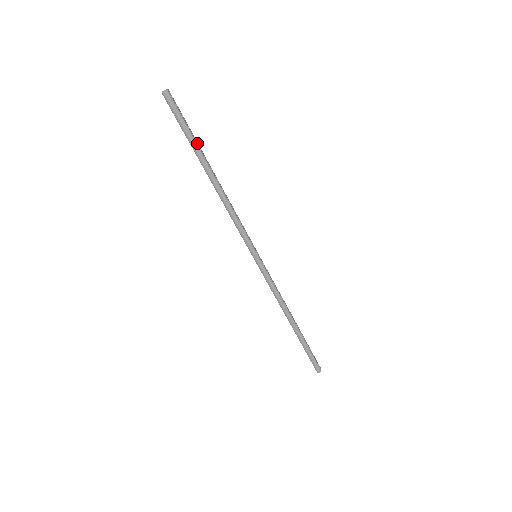
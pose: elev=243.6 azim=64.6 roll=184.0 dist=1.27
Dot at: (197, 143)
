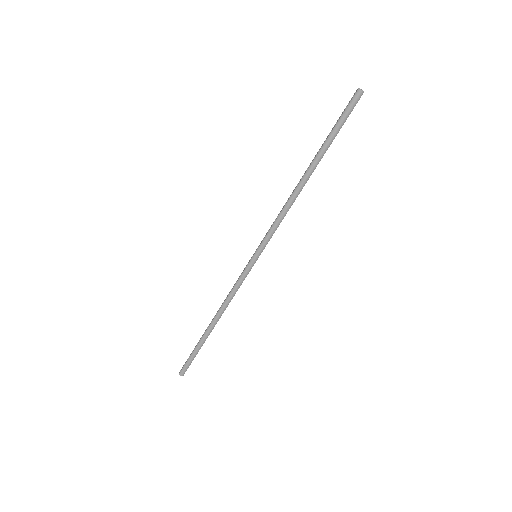
Dot at: occluded
